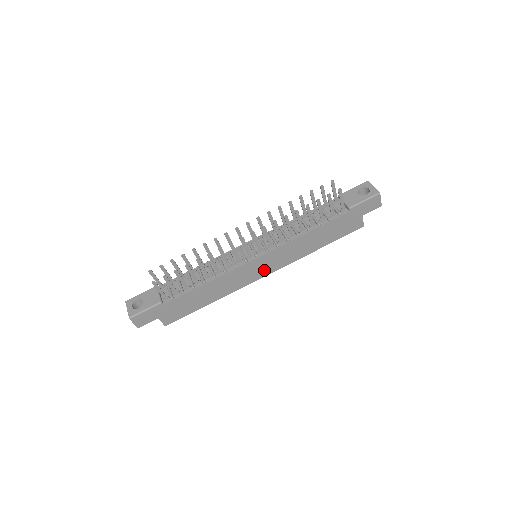
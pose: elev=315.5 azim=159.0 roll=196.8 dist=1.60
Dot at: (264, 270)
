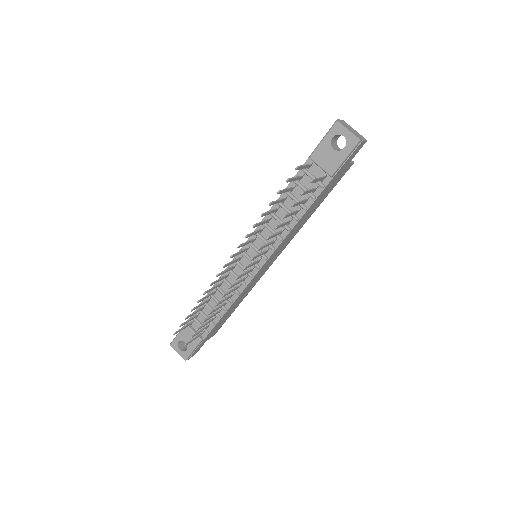
Dot at: (271, 261)
